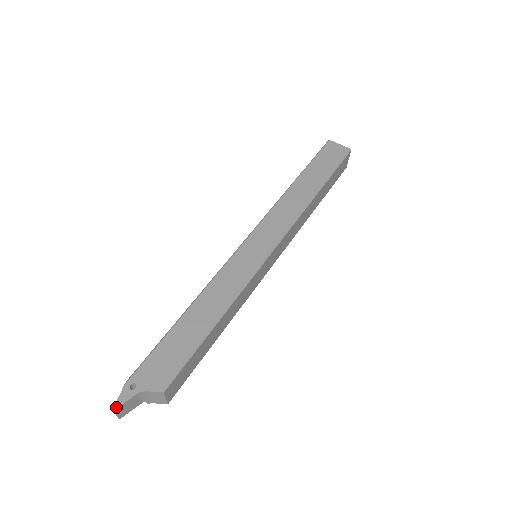
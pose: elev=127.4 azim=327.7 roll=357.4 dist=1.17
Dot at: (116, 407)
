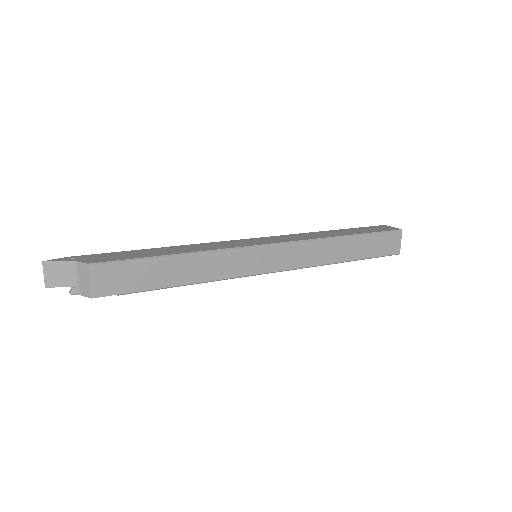
Dot at: (47, 261)
